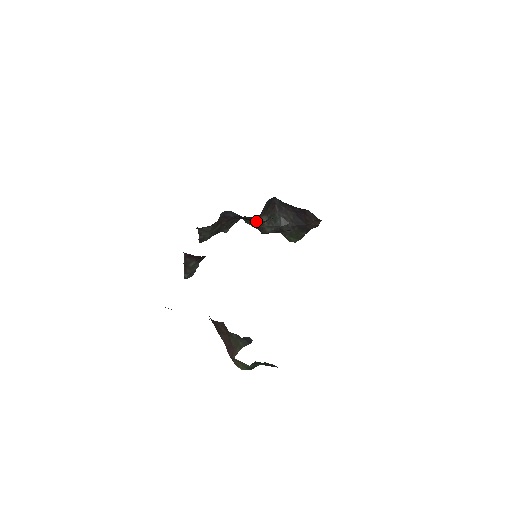
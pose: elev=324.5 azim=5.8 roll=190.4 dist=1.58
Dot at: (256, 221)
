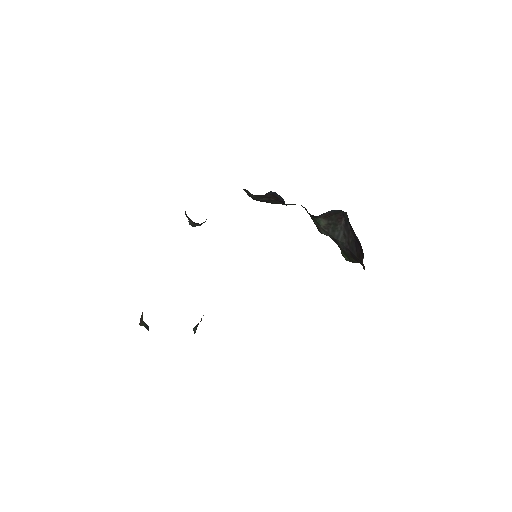
Dot at: occluded
